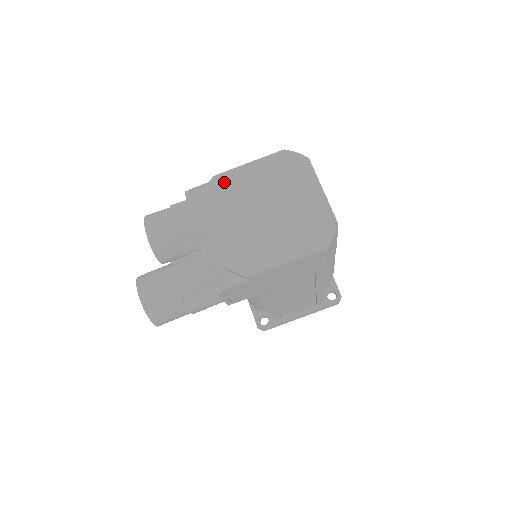
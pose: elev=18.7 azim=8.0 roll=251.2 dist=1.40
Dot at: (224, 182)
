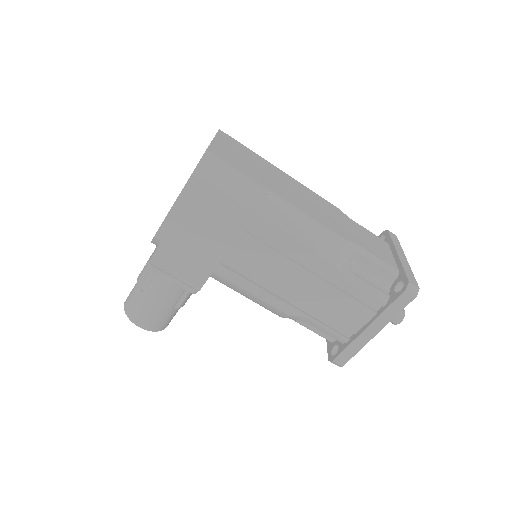
Dot at: occluded
